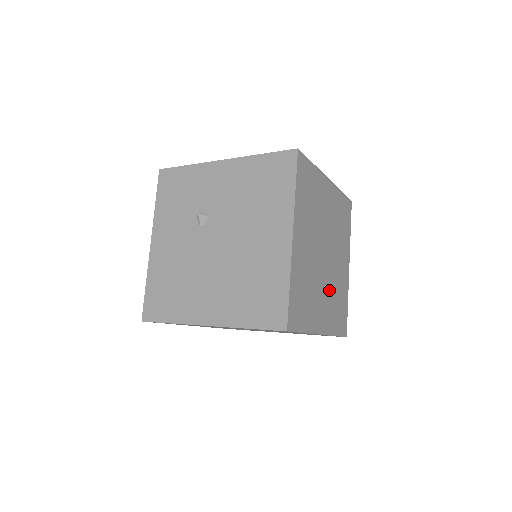
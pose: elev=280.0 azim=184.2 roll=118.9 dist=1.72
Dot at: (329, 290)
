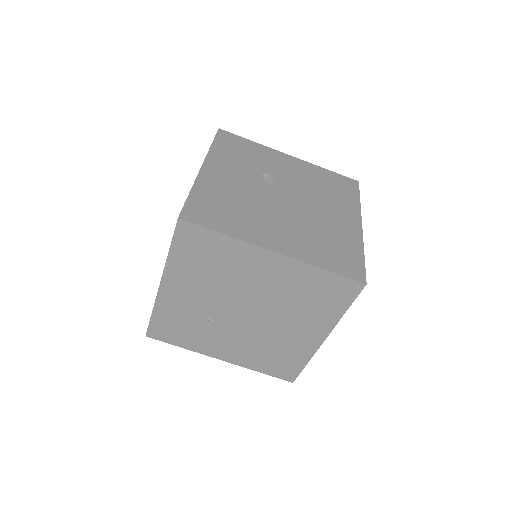
Dot at: occluded
